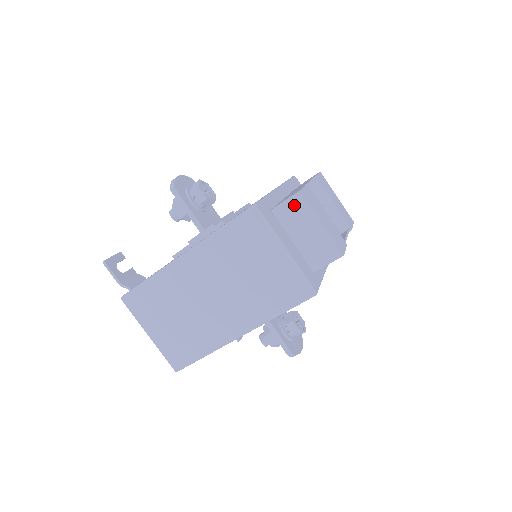
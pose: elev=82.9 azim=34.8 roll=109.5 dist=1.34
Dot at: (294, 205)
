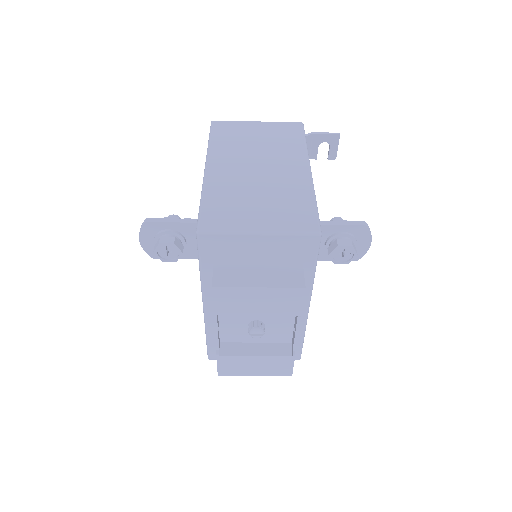
Dot at: occluded
